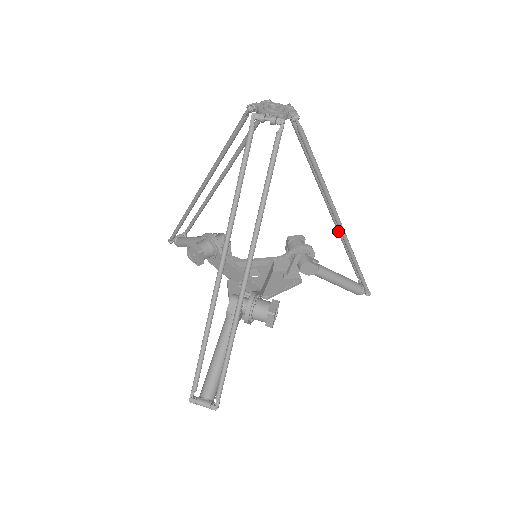
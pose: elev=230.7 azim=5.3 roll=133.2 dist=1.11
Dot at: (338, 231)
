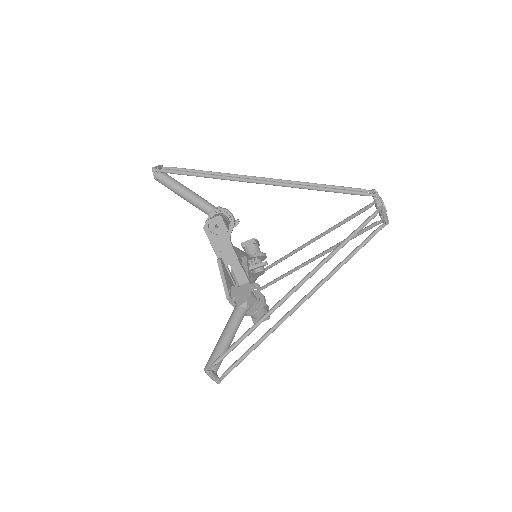
Dot at: (287, 257)
